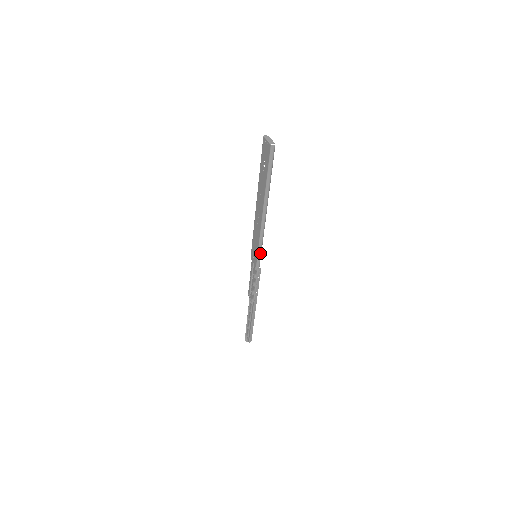
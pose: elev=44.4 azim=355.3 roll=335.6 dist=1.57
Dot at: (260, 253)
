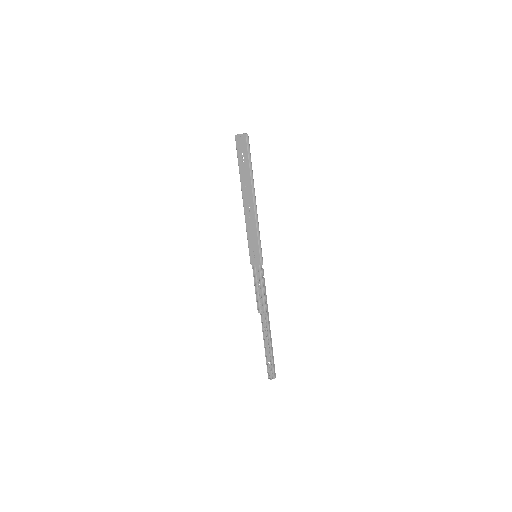
Dot at: (260, 246)
